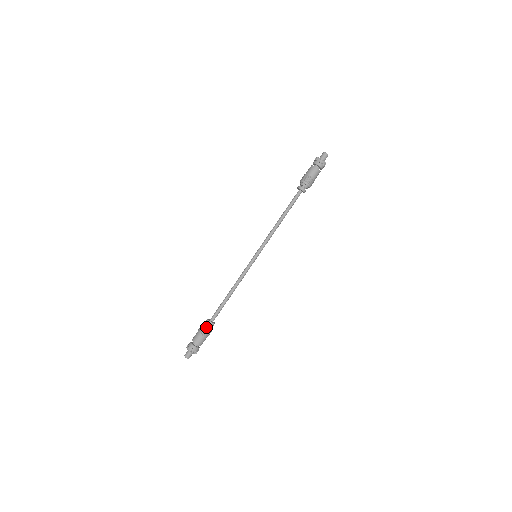
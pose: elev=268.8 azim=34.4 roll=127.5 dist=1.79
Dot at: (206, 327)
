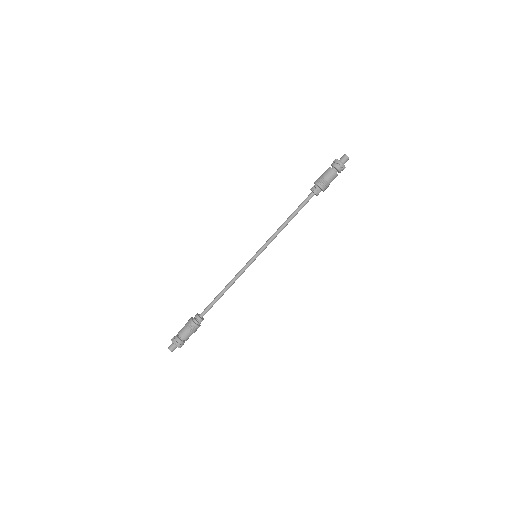
Dot at: (196, 324)
